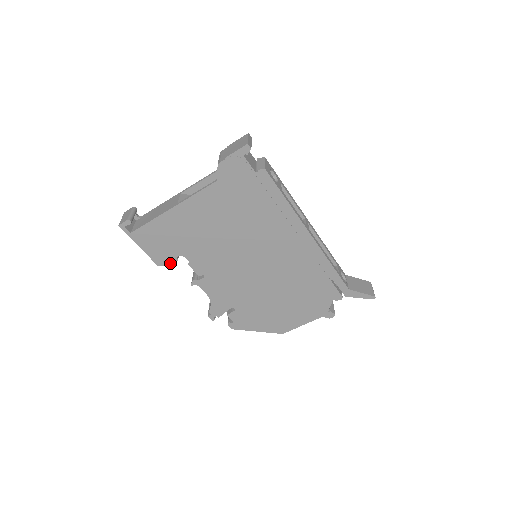
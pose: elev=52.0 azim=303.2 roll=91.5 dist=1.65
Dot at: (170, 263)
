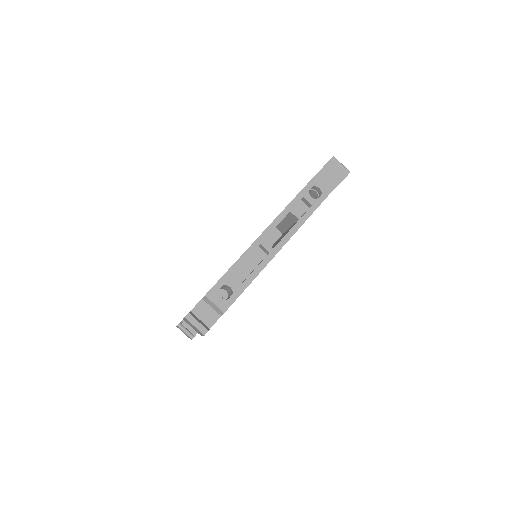
Dot at: occluded
